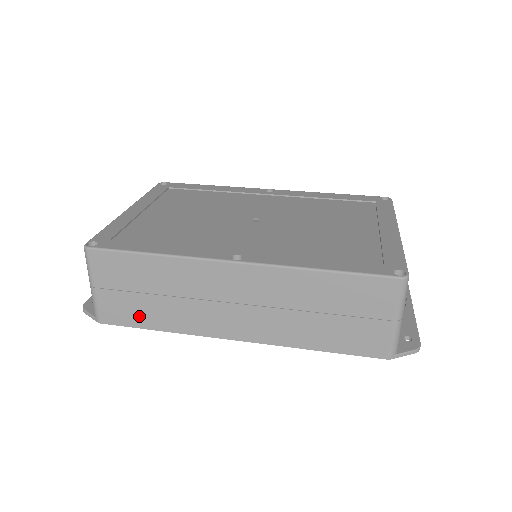
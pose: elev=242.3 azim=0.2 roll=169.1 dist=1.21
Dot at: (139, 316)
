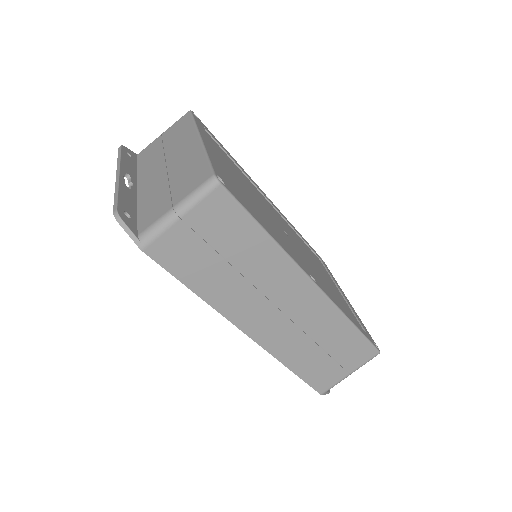
Dot at: (192, 270)
